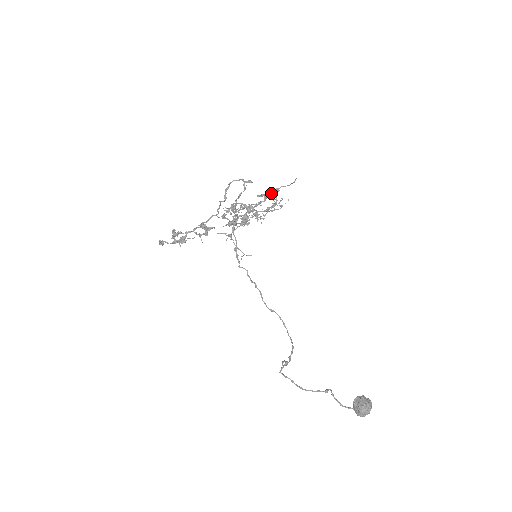
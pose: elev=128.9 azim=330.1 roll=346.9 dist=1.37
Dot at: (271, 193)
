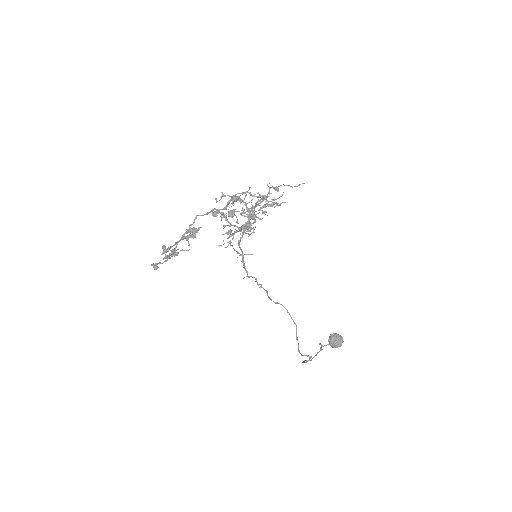
Dot at: occluded
